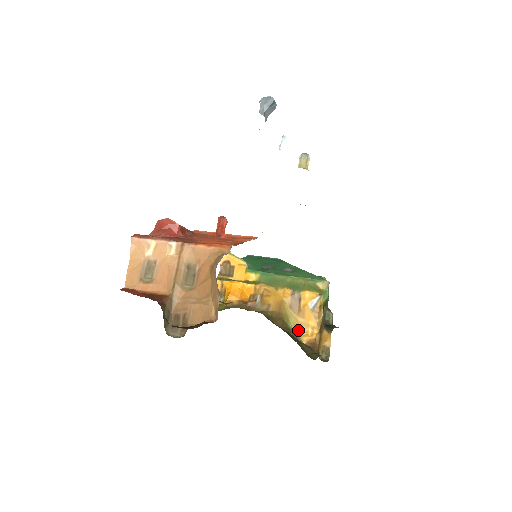
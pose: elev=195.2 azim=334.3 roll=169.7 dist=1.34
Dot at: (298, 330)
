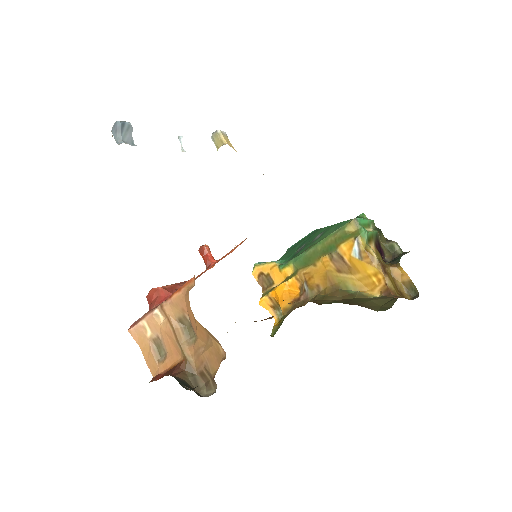
Dot at: (363, 288)
